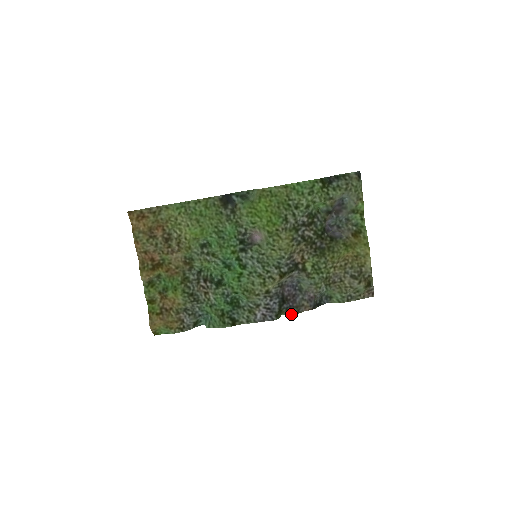
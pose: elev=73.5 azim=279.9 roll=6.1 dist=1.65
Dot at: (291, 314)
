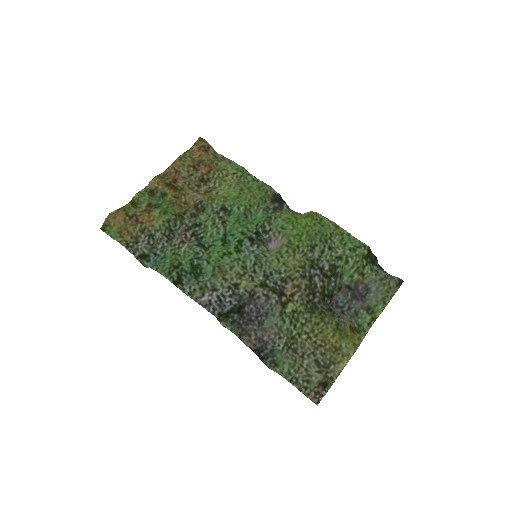
Dot at: (232, 330)
